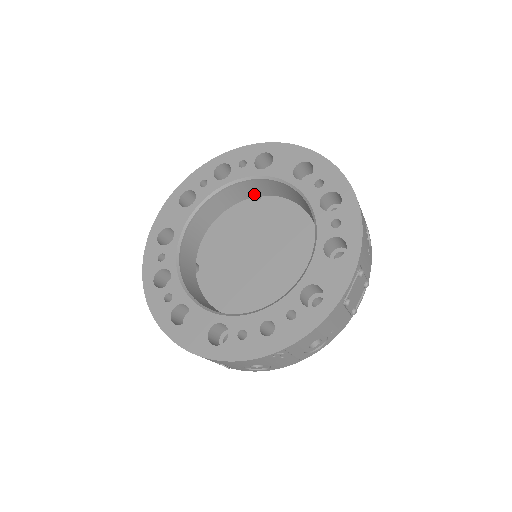
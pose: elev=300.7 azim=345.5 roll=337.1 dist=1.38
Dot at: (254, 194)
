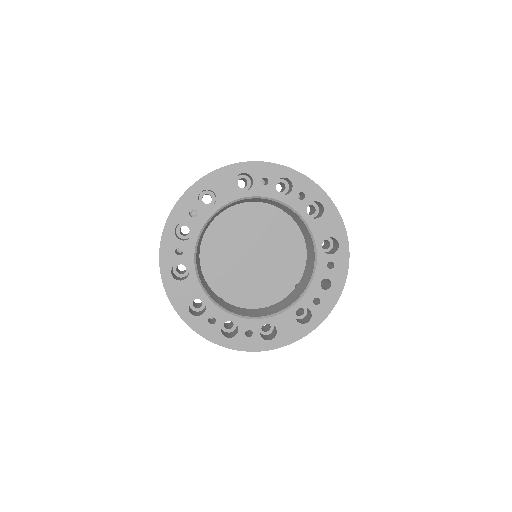
Dot at: occluded
